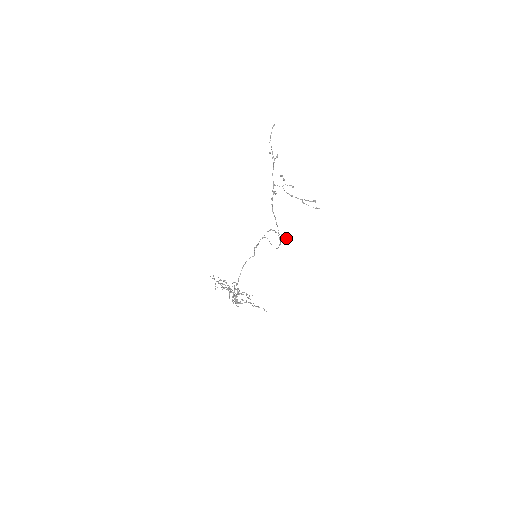
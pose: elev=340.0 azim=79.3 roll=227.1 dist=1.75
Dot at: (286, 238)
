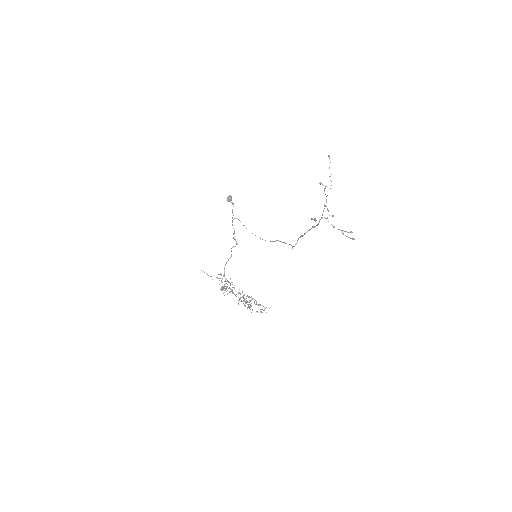
Dot at: occluded
